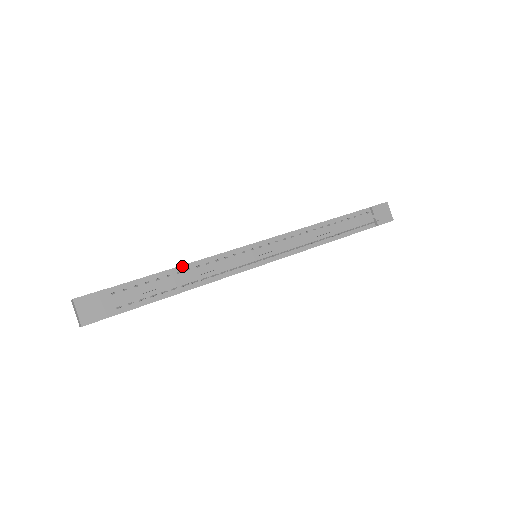
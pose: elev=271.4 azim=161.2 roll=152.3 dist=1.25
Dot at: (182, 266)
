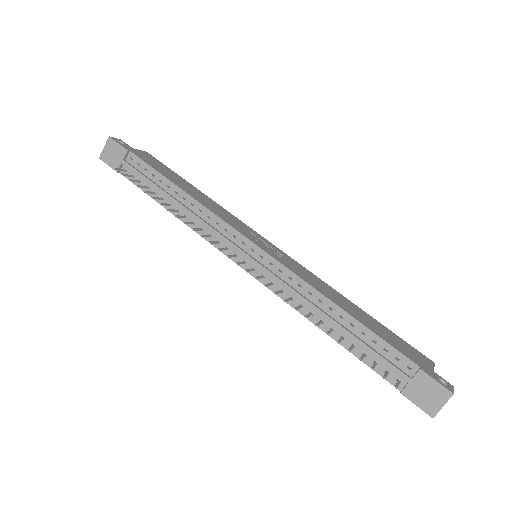
Dot at: (183, 191)
